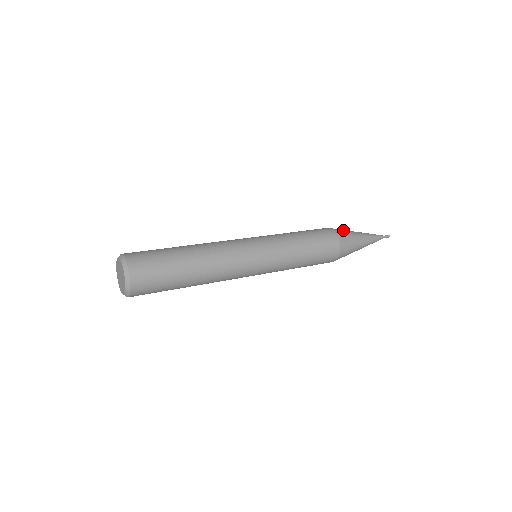
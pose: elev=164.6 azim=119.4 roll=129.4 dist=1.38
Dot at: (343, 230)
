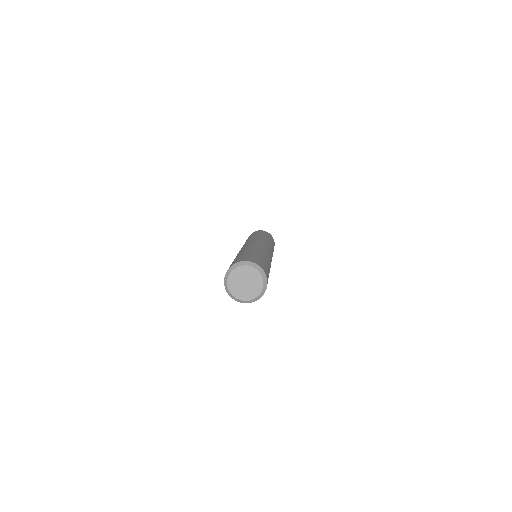
Dot at: occluded
